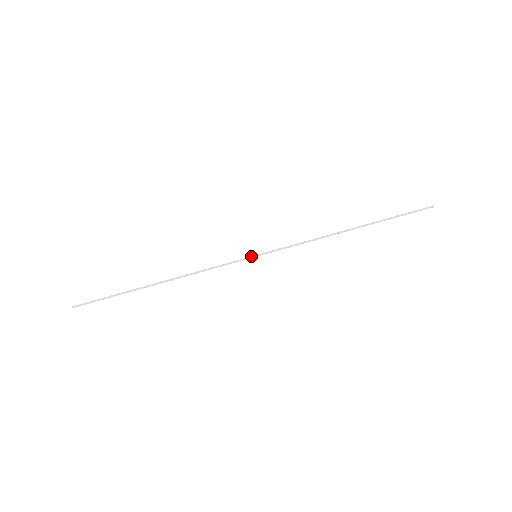
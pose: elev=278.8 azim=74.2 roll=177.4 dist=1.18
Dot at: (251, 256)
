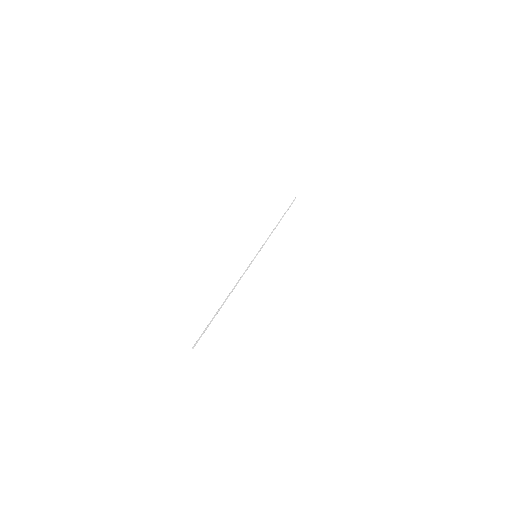
Dot at: (254, 257)
